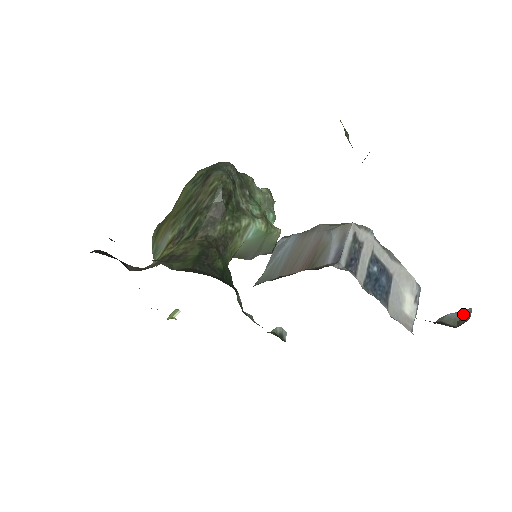
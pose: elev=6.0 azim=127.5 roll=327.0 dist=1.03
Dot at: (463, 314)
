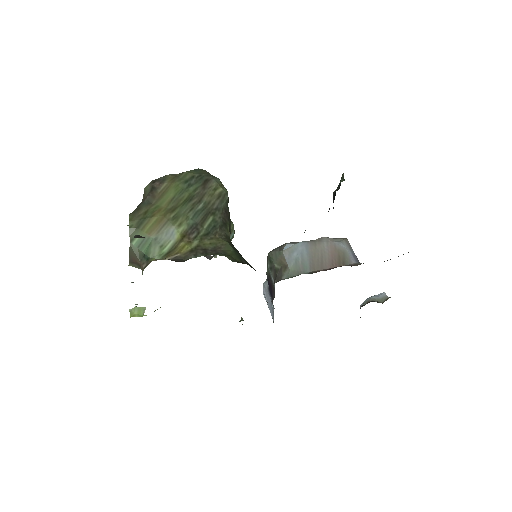
Dot at: (381, 296)
